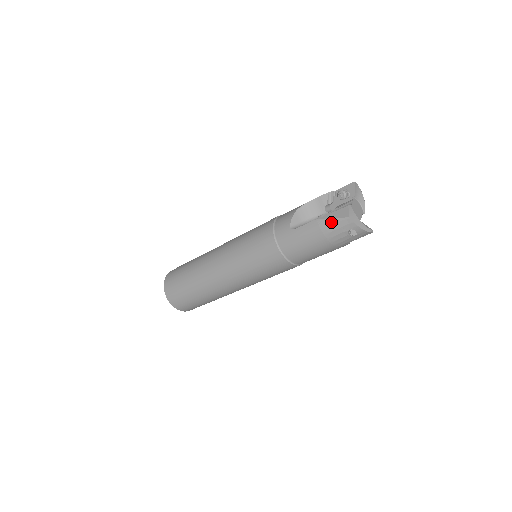
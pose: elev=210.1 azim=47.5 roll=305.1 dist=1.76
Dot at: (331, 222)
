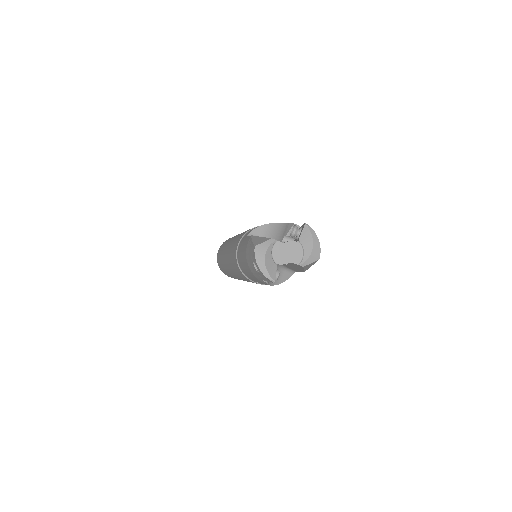
Dot at: (251, 244)
